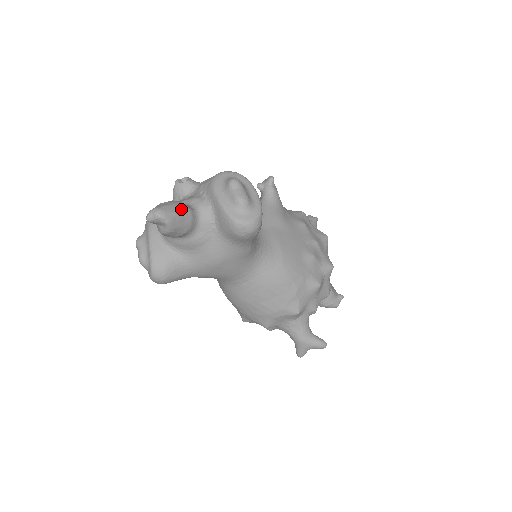
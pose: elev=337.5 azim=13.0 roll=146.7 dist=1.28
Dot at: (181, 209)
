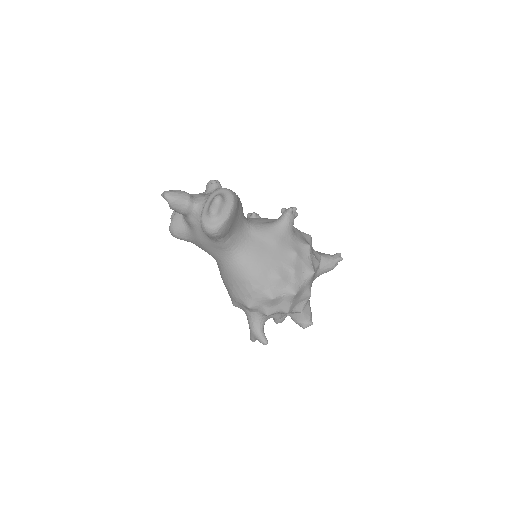
Dot at: (182, 198)
